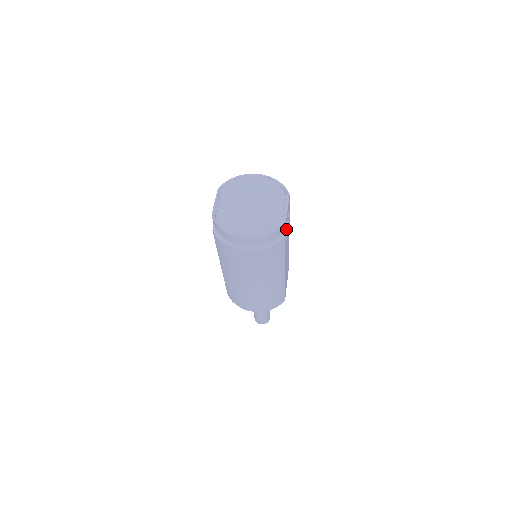
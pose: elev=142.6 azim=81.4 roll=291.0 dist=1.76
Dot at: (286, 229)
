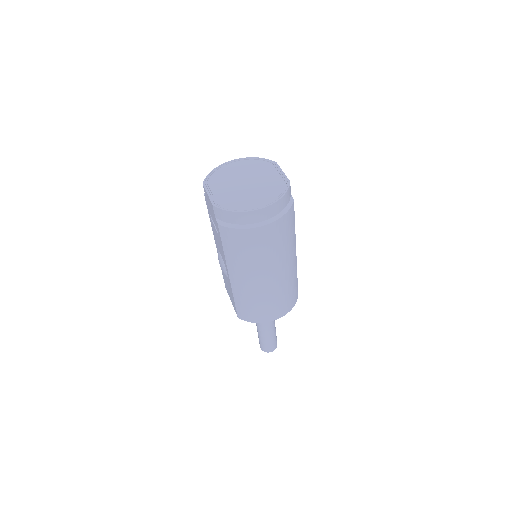
Dot at: occluded
